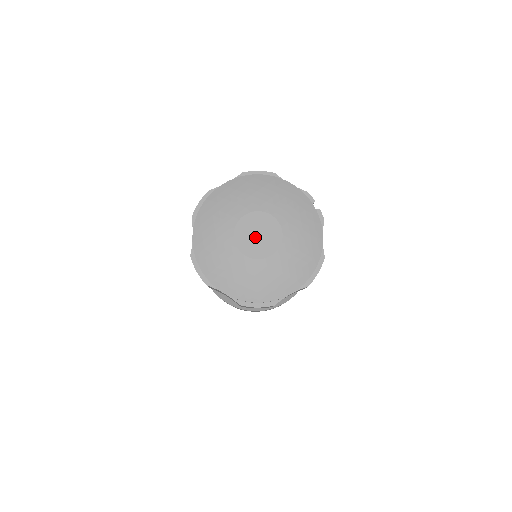
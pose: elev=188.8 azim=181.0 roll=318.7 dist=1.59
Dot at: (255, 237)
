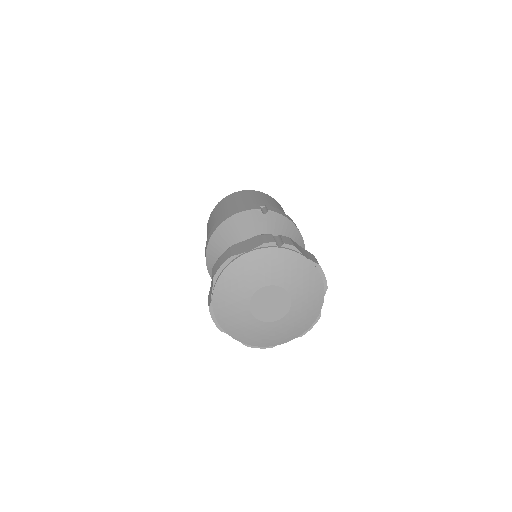
Dot at: (270, 307)
